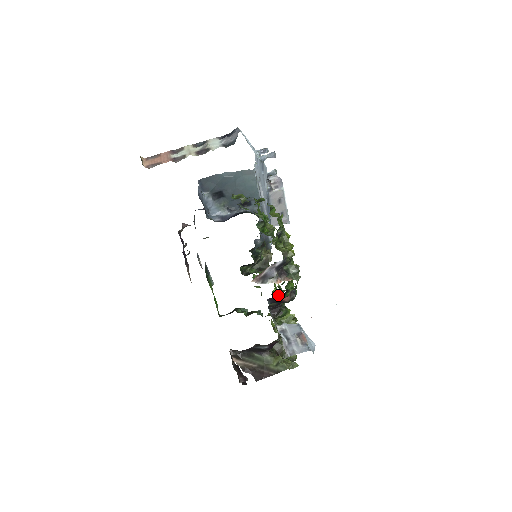
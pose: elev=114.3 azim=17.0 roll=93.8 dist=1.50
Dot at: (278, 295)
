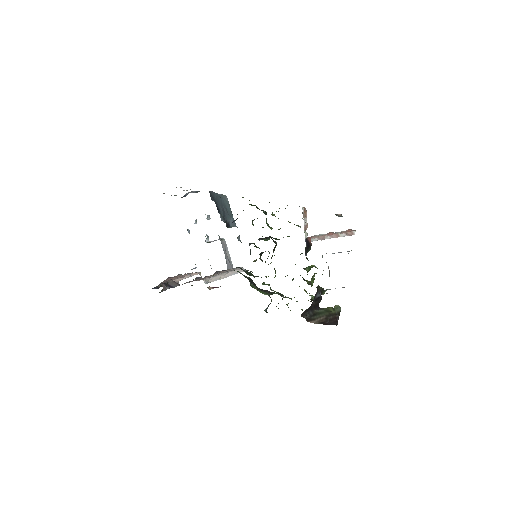
Dot at: occluded
